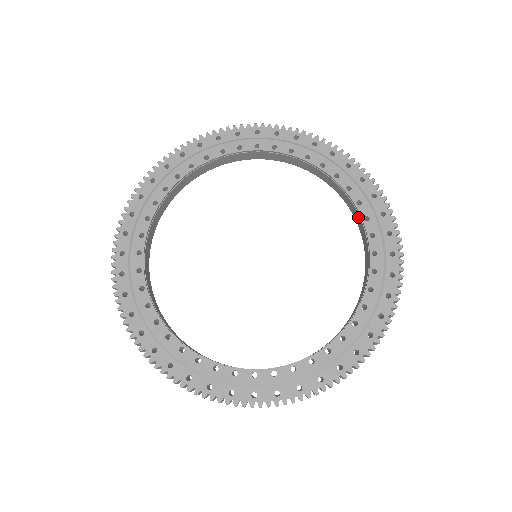
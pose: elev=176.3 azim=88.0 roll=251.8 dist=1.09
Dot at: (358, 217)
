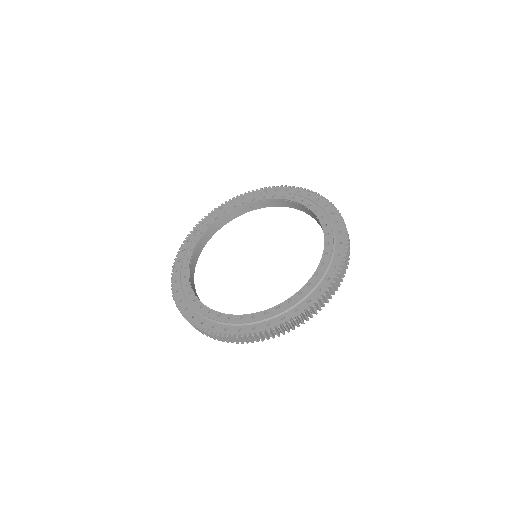
Dot at: (317, 220)
